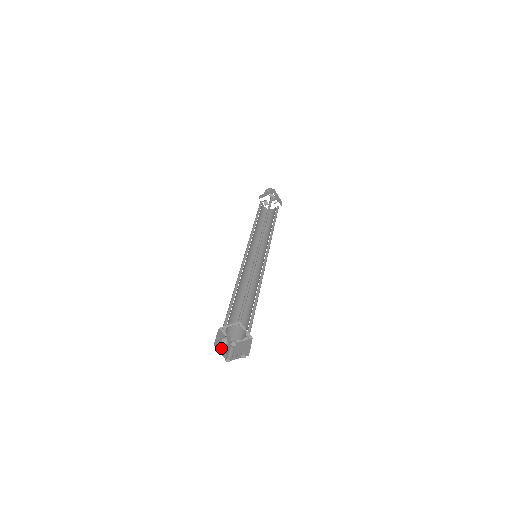
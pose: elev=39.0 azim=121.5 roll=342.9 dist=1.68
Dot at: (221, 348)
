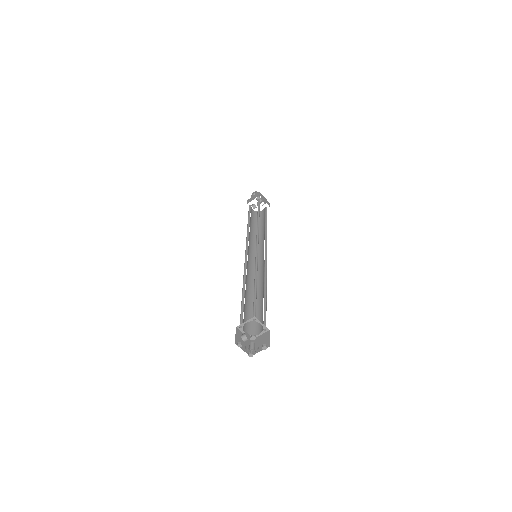
Dot at: (242, 345)
